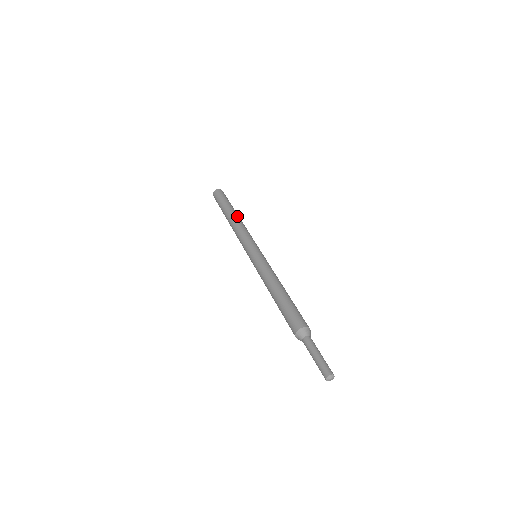
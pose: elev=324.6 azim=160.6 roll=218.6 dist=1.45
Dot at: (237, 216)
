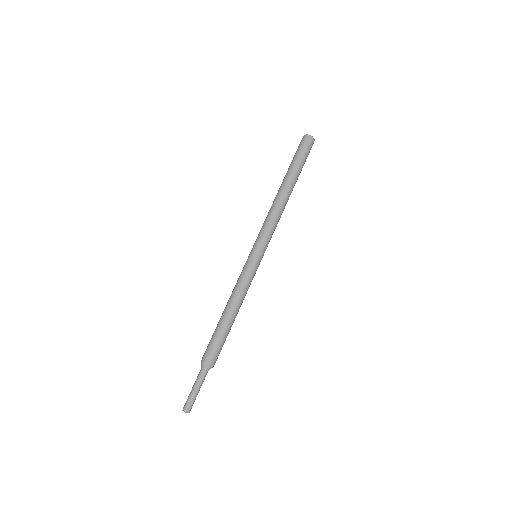
Dot at: (280, 191)
